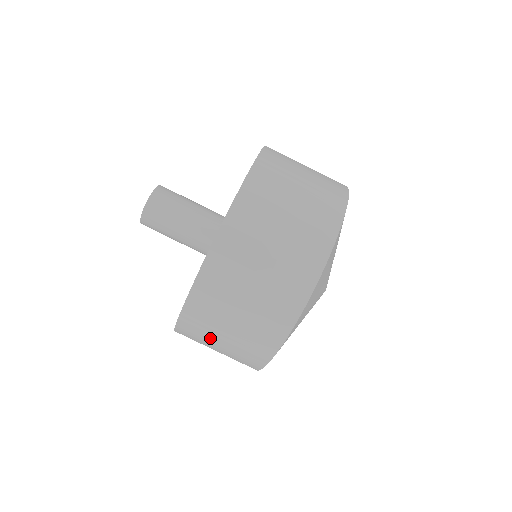
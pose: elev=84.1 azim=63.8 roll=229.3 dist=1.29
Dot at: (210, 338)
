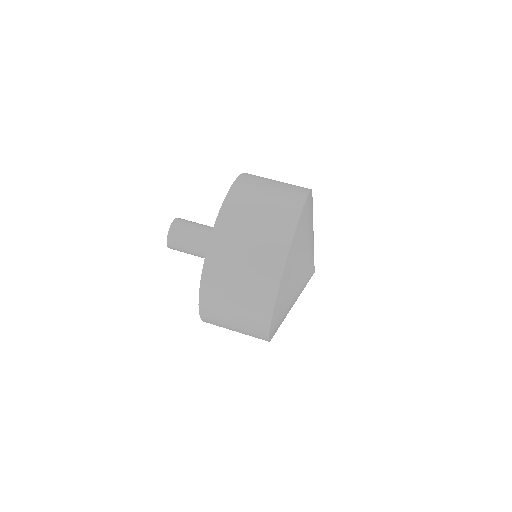
Dot at: occluded
